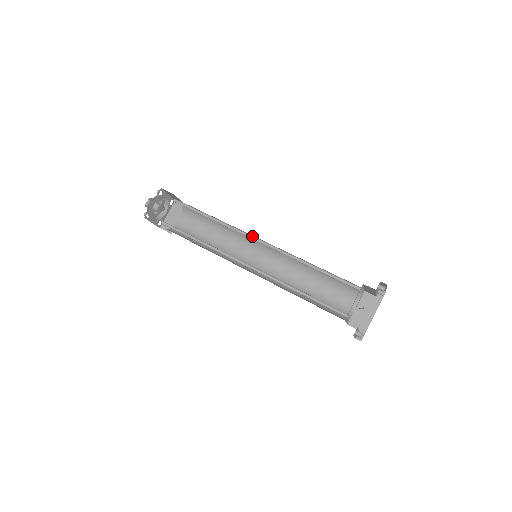
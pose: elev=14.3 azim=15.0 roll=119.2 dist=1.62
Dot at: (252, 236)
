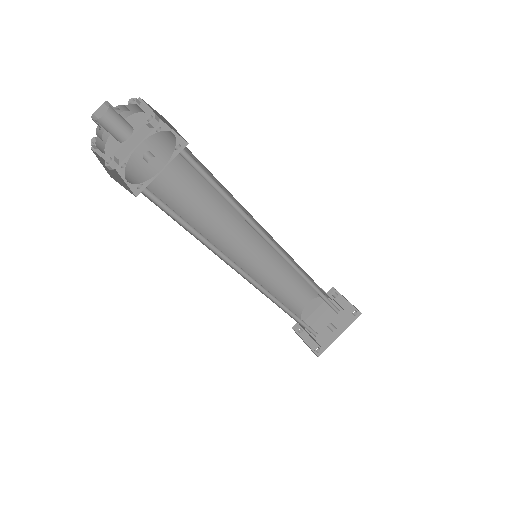
Dot at: (274, 243)
